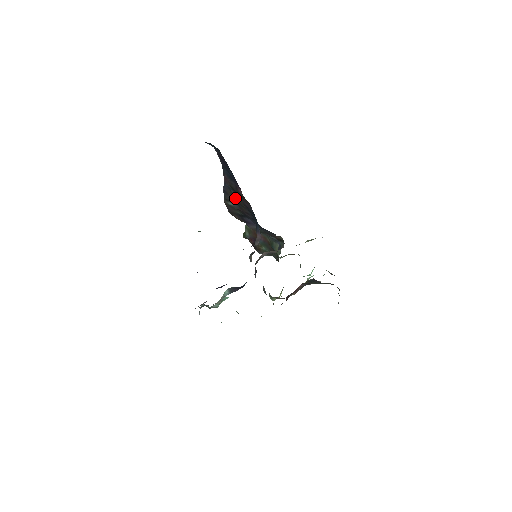
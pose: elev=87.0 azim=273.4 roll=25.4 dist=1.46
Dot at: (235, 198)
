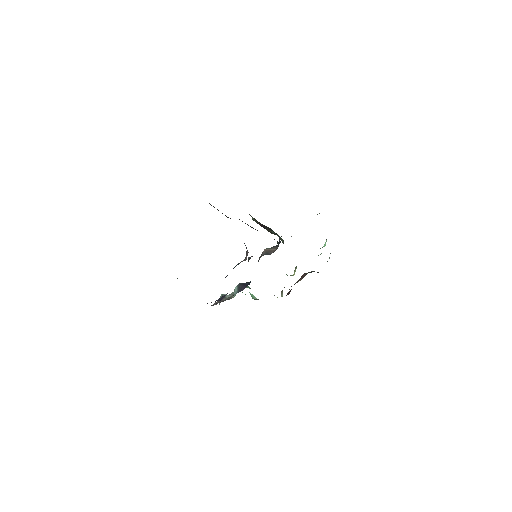
Dot at: occluded
